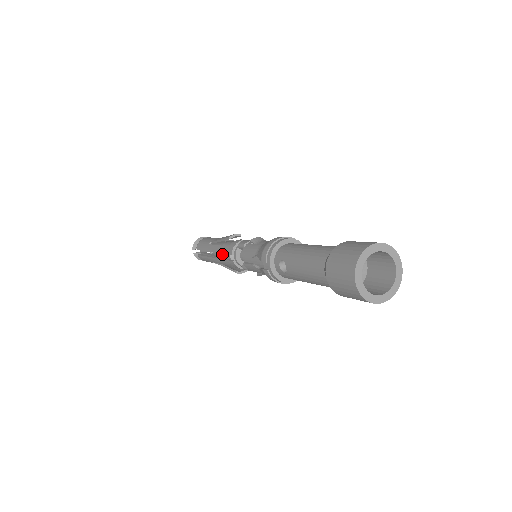
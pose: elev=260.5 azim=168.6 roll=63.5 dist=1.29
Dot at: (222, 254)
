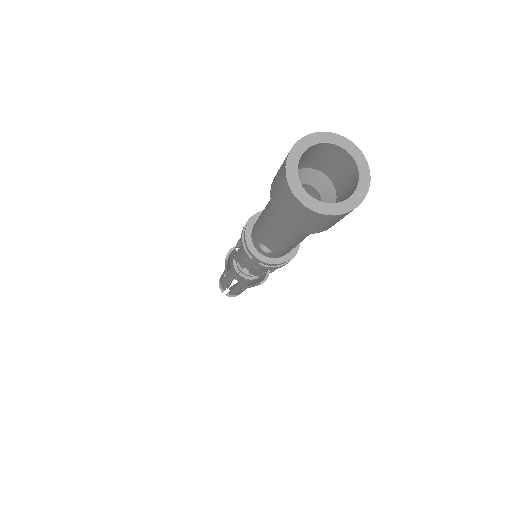
Dot at: (235, 278)
